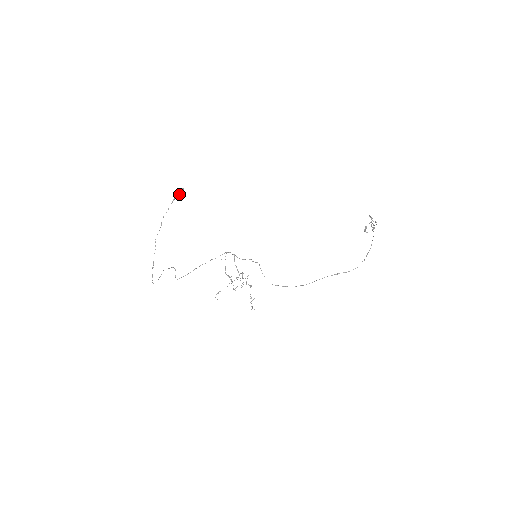
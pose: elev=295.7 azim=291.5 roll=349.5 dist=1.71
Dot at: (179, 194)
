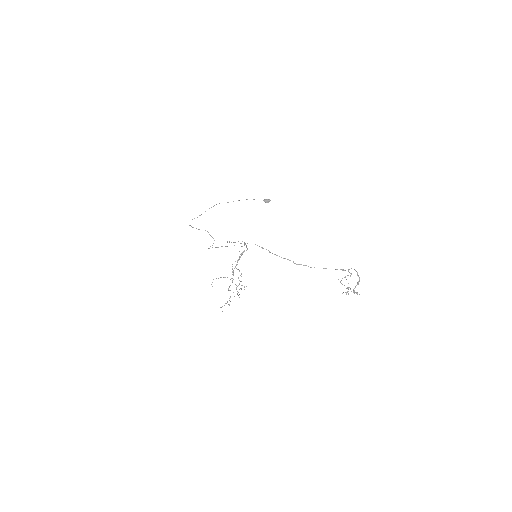
Dot at: (264, 201)
